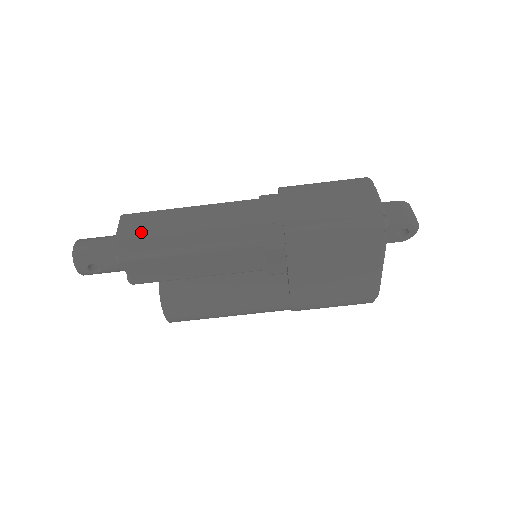
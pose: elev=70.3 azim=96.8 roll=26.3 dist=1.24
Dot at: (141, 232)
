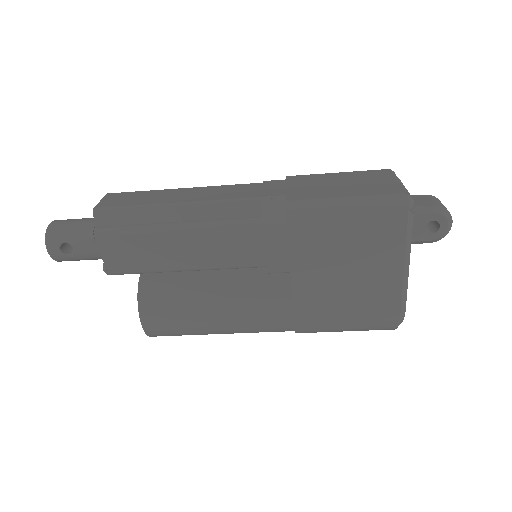
Dot at: (124, 204)
